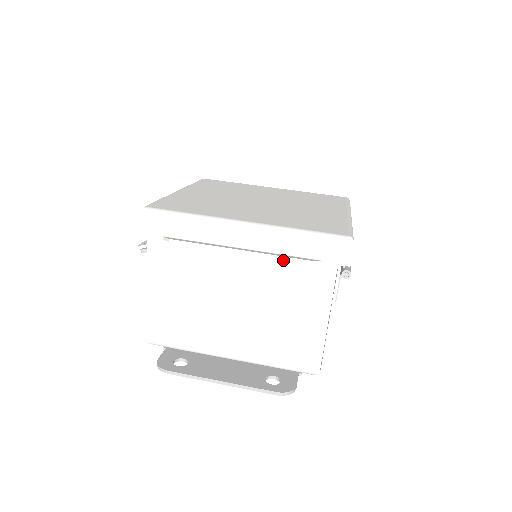
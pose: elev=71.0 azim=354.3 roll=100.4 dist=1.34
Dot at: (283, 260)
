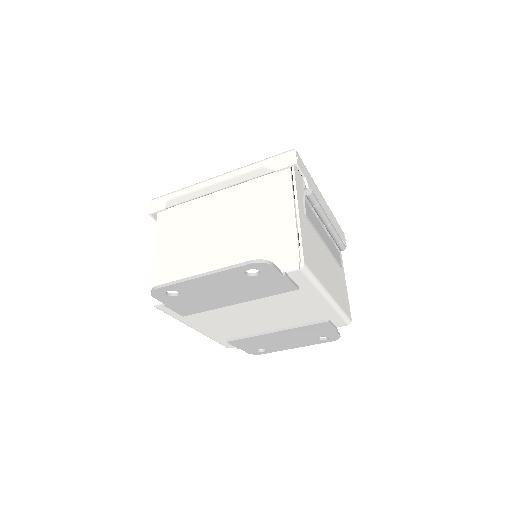
Dot at: (251, 187)
